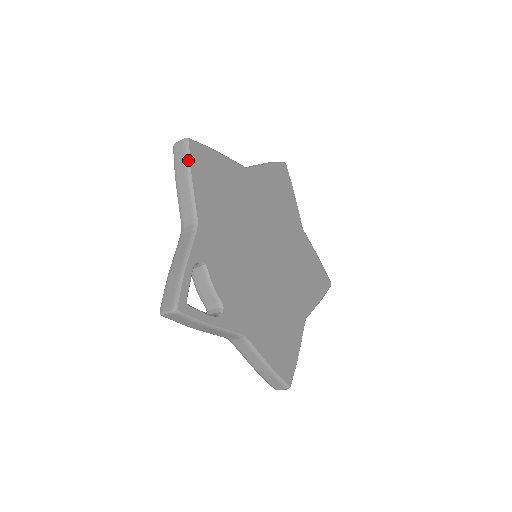
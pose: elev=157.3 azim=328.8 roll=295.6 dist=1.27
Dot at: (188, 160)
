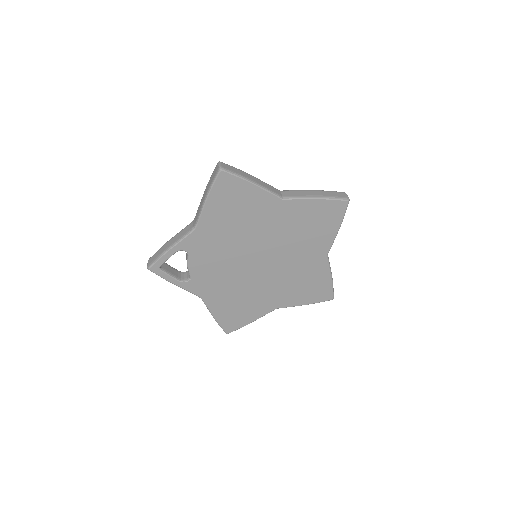
Dot at: (212, 185)
